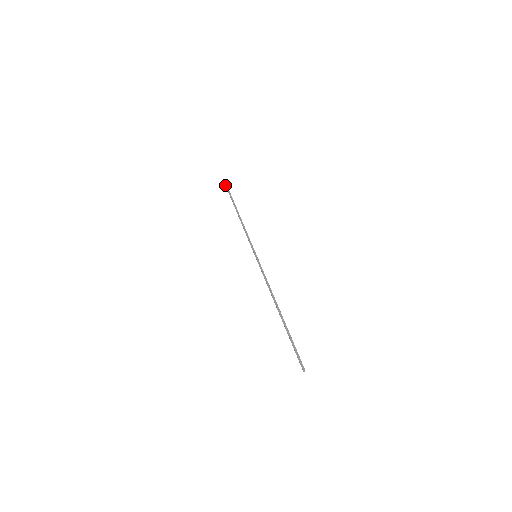
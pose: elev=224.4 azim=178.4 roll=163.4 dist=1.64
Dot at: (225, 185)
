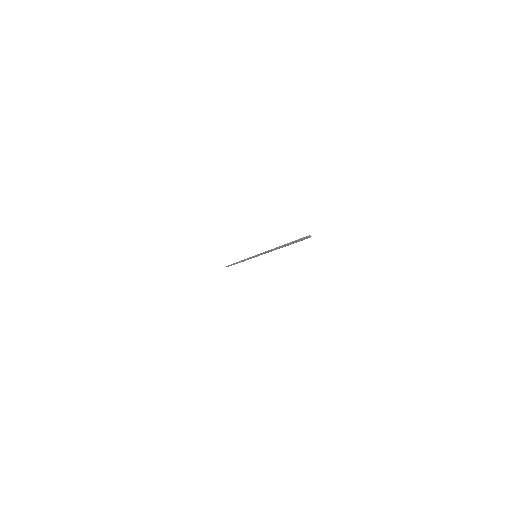
Dot at: (228, 266)
